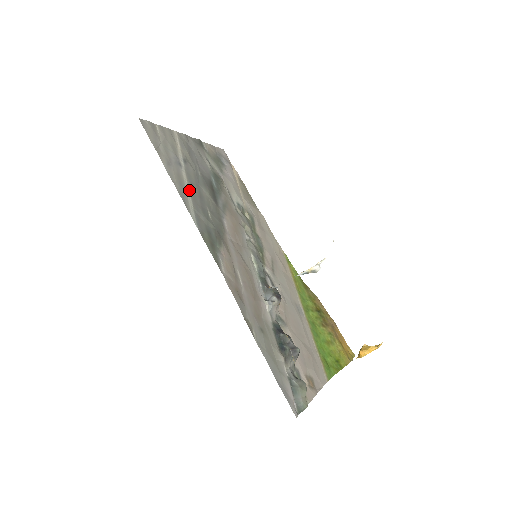
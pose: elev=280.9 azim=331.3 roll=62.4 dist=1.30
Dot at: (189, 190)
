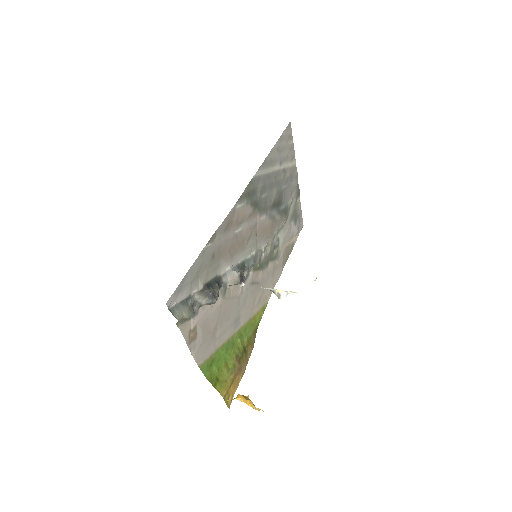
Dot at: (271, 172)
